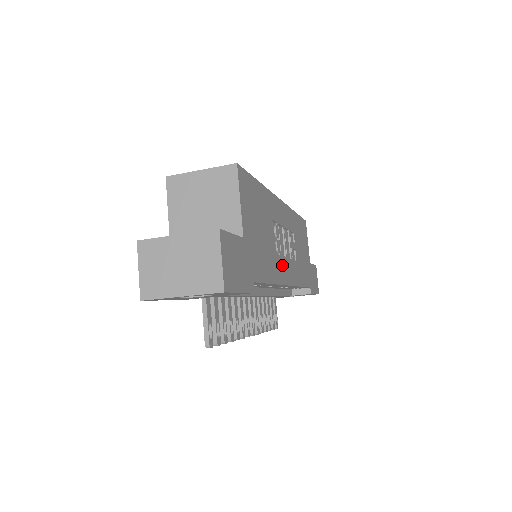
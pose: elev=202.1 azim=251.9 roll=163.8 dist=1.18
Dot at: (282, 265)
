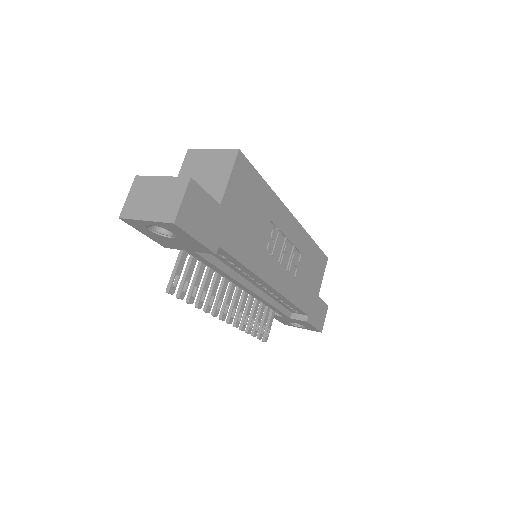
Dot at: (269, 264)
